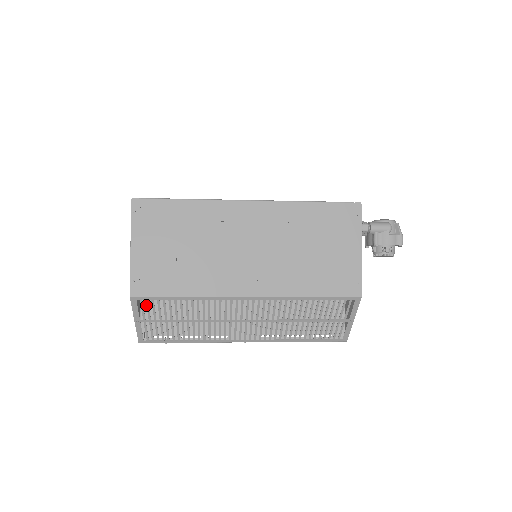
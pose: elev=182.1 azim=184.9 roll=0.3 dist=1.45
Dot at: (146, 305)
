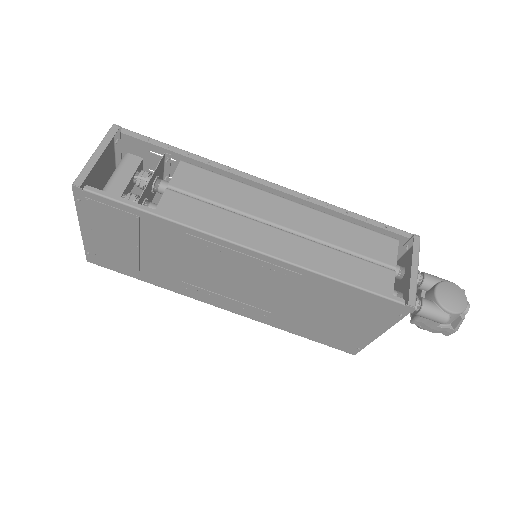
Dot at: occluded
